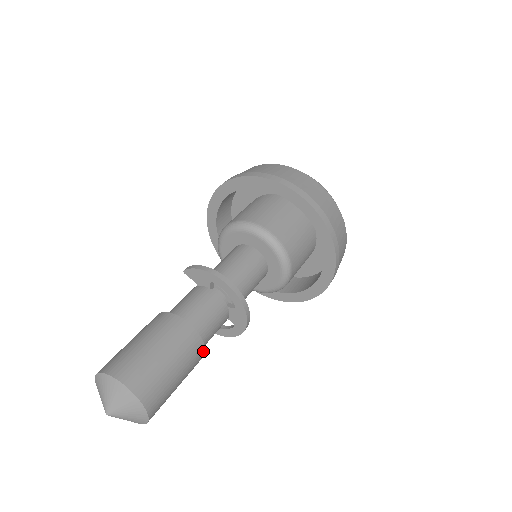
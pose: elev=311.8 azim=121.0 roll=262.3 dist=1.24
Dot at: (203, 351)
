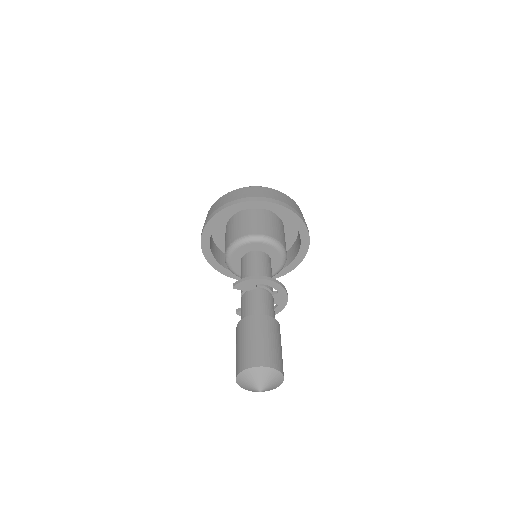
Dot at: occluded
